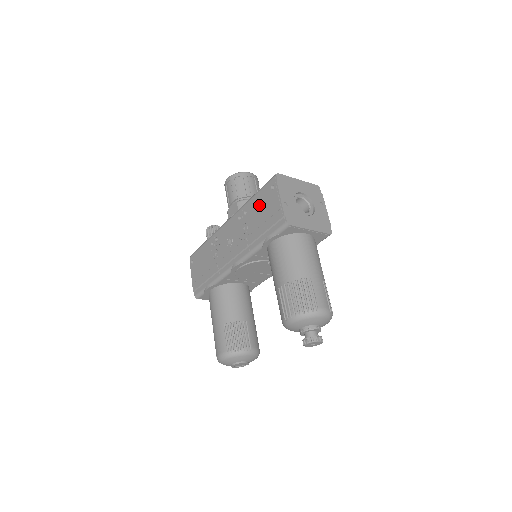
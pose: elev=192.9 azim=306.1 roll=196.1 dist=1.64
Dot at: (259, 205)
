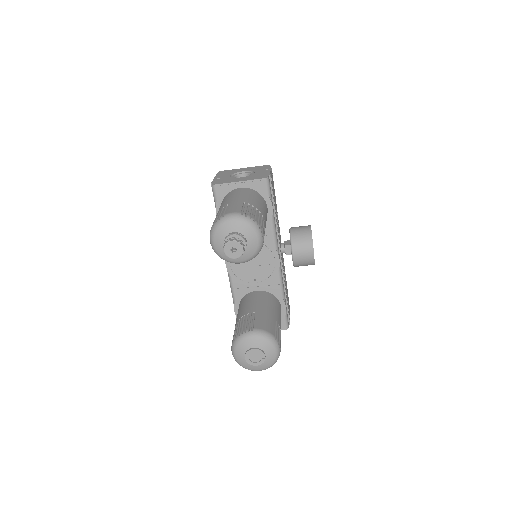
Dot at: occluded
